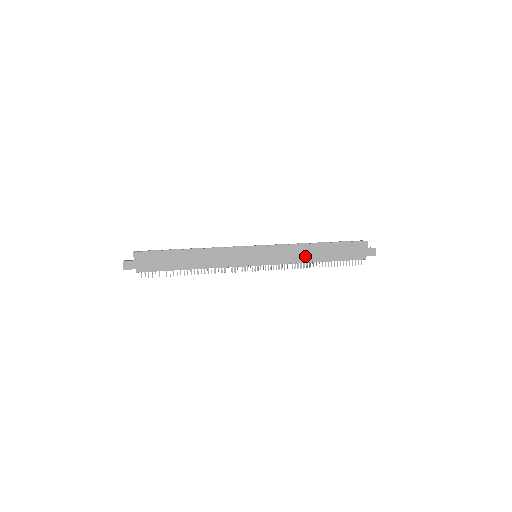
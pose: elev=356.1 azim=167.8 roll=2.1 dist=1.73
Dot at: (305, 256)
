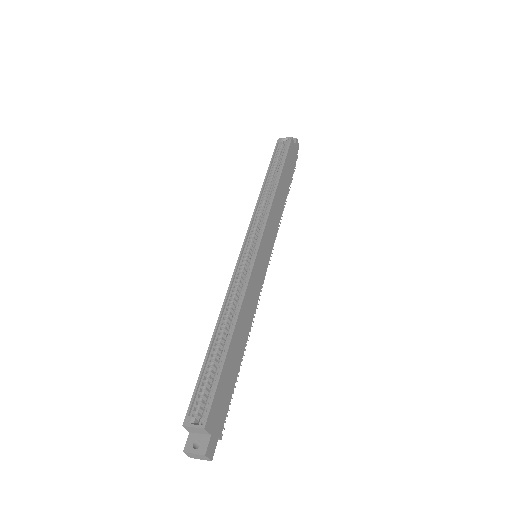
Dot at: (280, 206)
